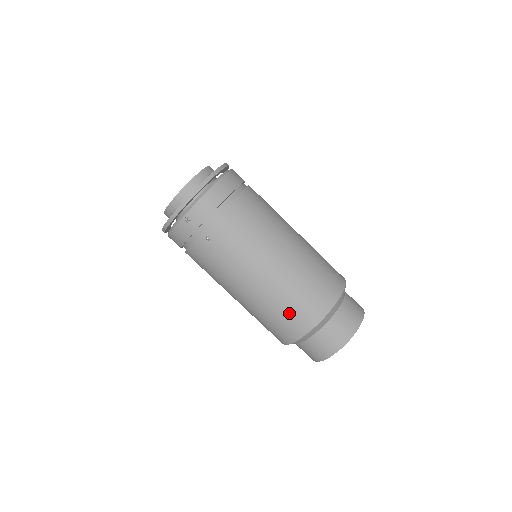
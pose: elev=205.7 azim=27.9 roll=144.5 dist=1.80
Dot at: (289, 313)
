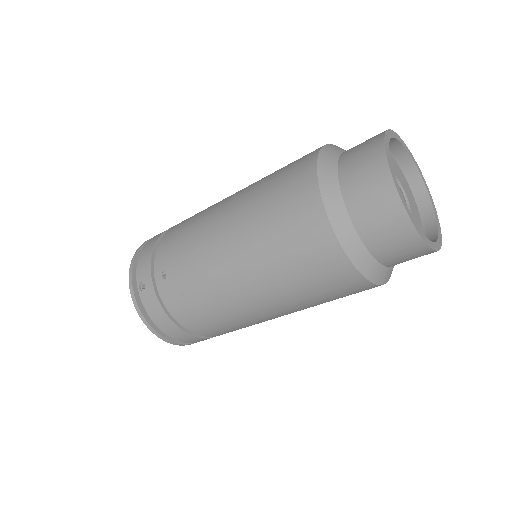
Dot at: (283, 220)
